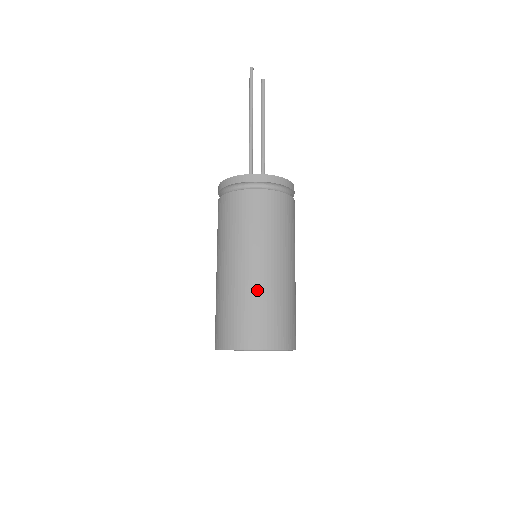
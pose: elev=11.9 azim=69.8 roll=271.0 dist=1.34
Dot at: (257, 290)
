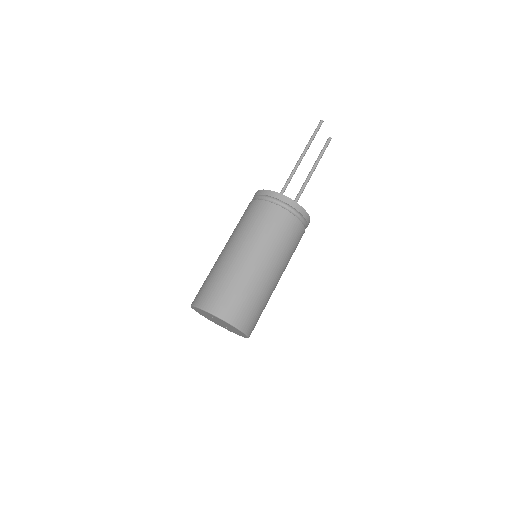
Dot at: (252, 282)
